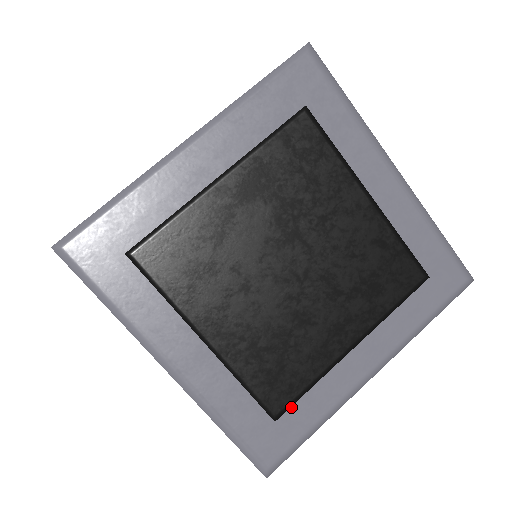
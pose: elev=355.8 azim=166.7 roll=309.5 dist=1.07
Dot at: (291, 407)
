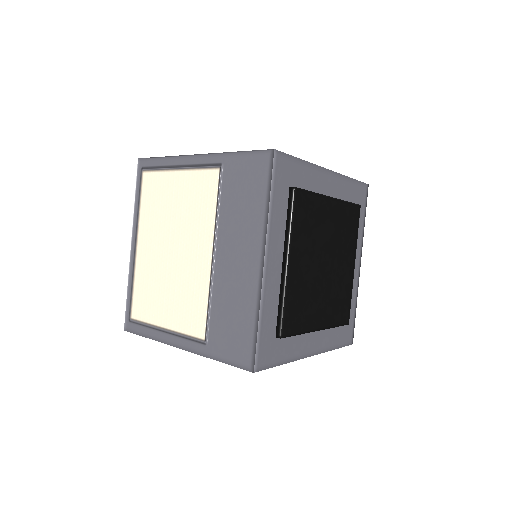
Dot at: (283, 339)
